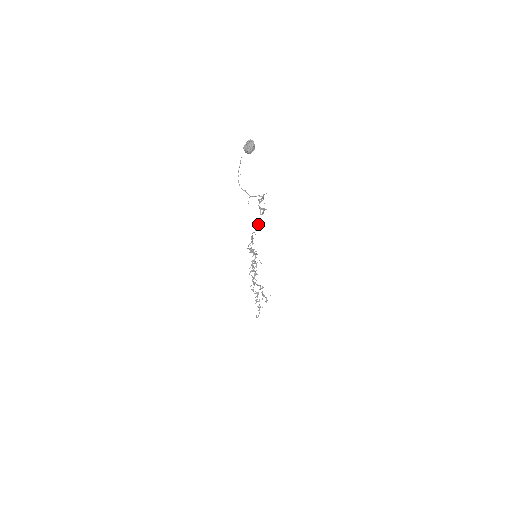
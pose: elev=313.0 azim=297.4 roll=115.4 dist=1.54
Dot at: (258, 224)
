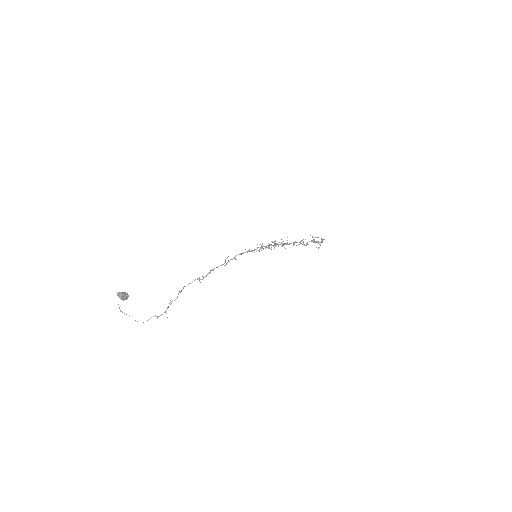
Dot at: (225, 262)
